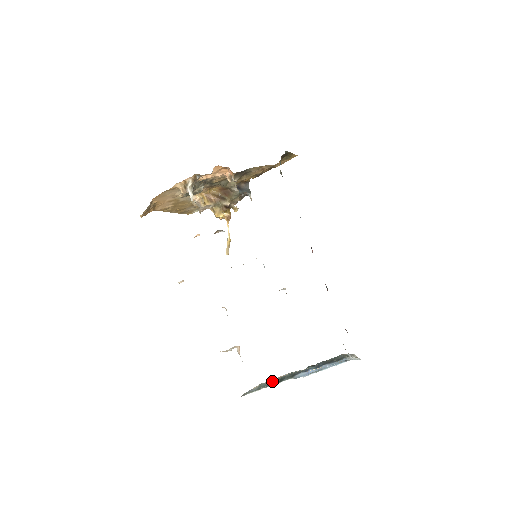
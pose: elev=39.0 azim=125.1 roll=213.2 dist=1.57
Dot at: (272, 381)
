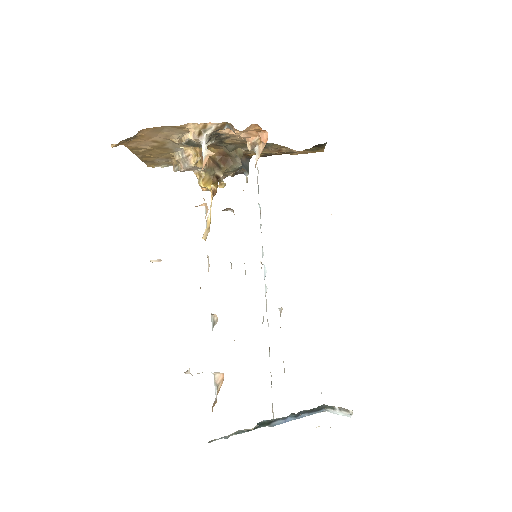
Dot at: (252, 428)
